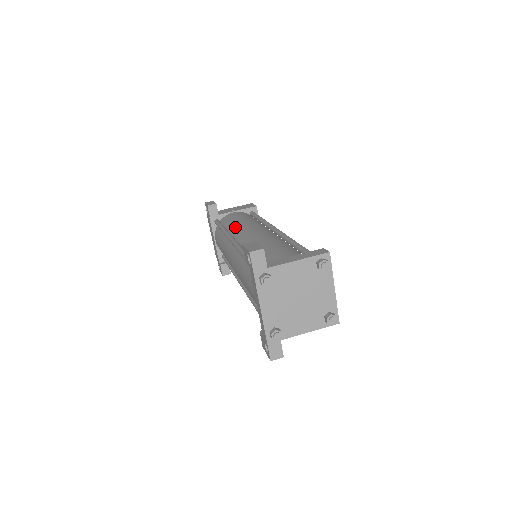
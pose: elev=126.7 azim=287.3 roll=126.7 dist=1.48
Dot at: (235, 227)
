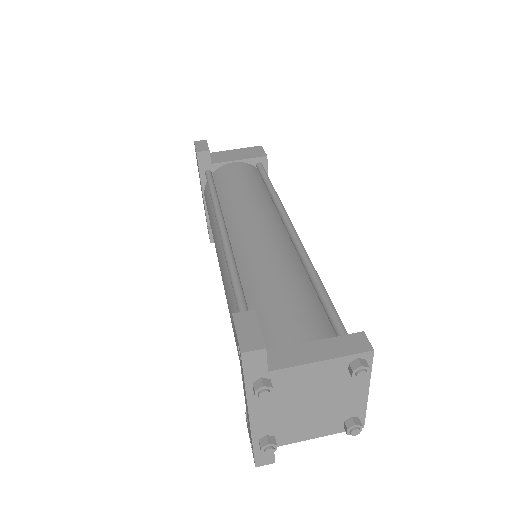
Dot at: (231, 203)
